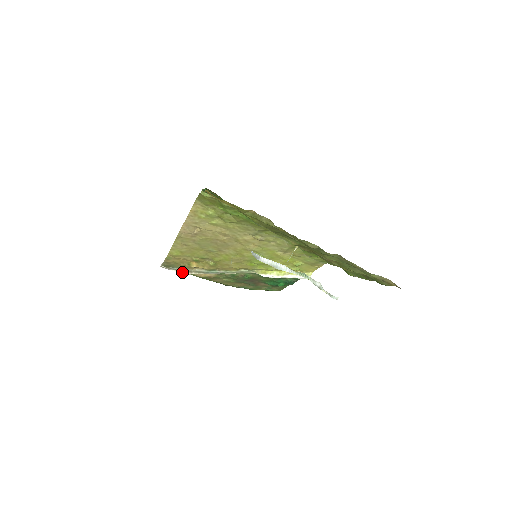
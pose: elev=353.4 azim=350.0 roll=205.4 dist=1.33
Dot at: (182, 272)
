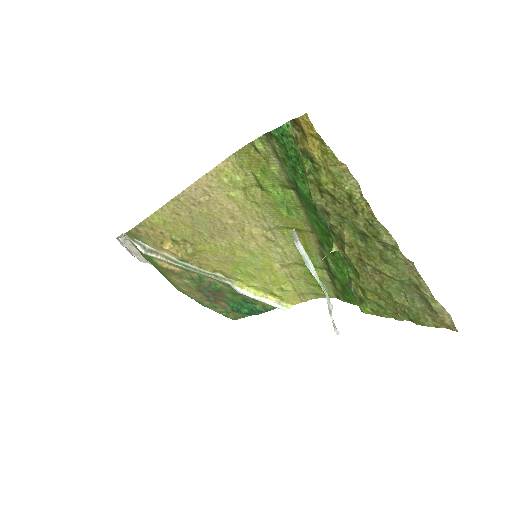
Dot at: (147, 250)
